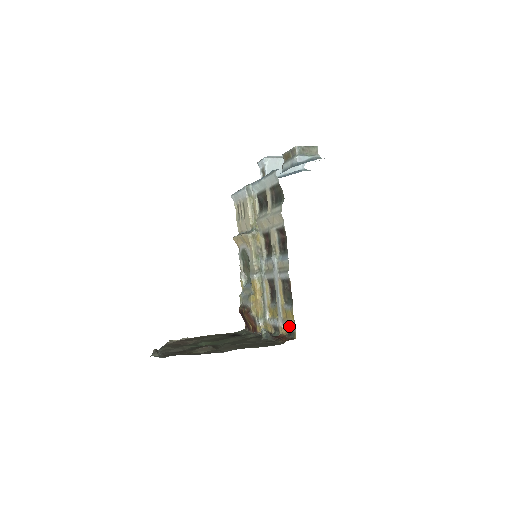
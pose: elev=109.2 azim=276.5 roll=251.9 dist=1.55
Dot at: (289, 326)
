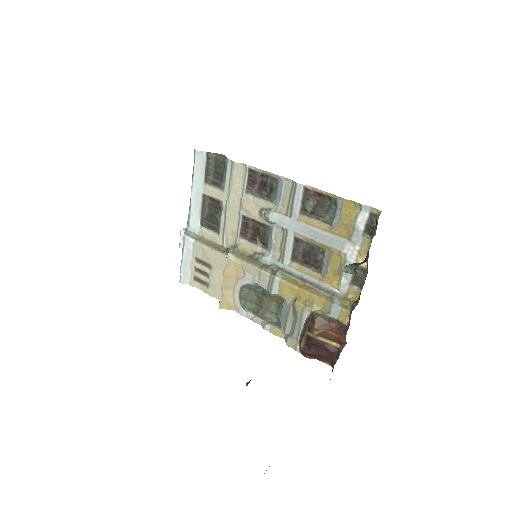
Dot at: (360, 223)
